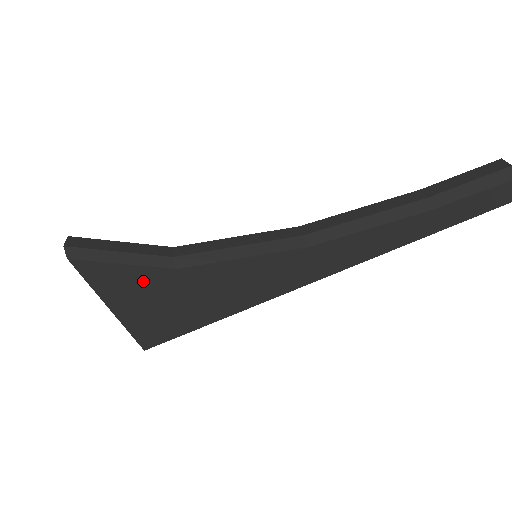
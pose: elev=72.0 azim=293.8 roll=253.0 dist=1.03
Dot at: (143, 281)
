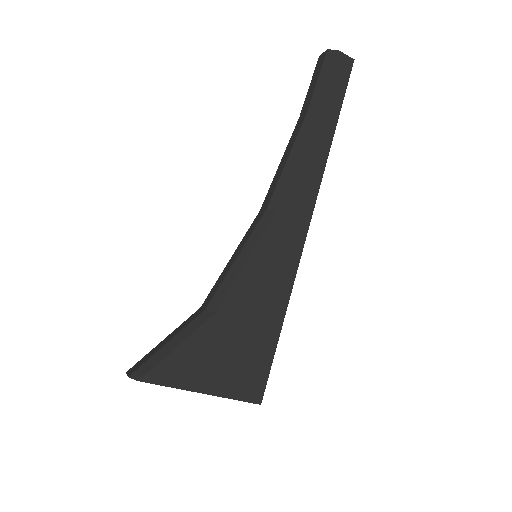
Dot at: (204, 346)
